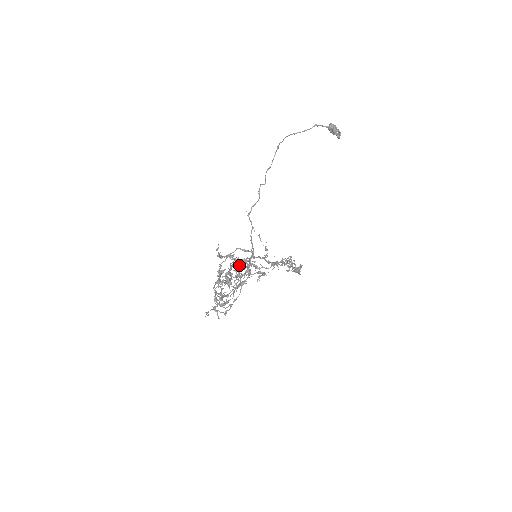
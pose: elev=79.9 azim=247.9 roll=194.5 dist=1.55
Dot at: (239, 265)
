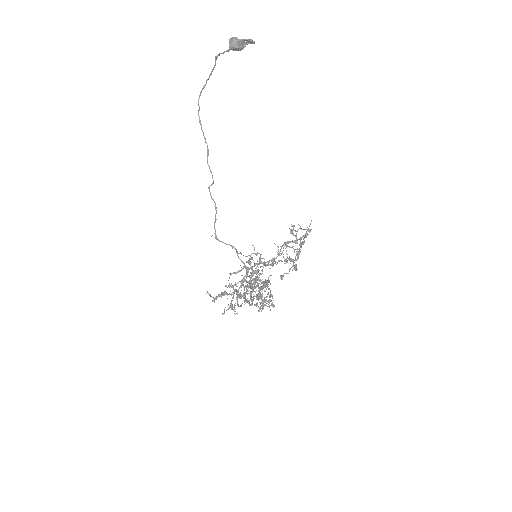
Dot at: (242, 285)
